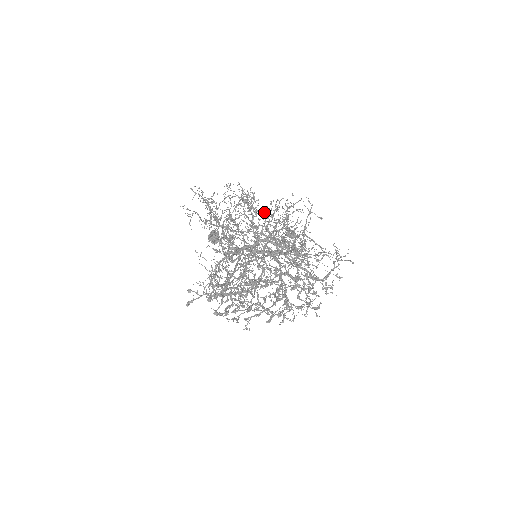
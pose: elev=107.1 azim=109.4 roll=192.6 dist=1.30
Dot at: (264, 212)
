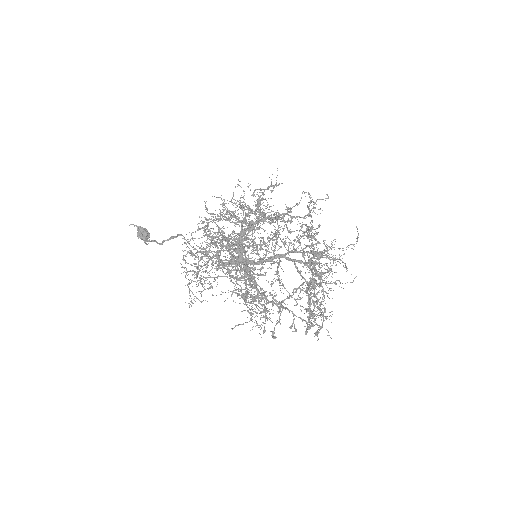
Dot at: occluded
